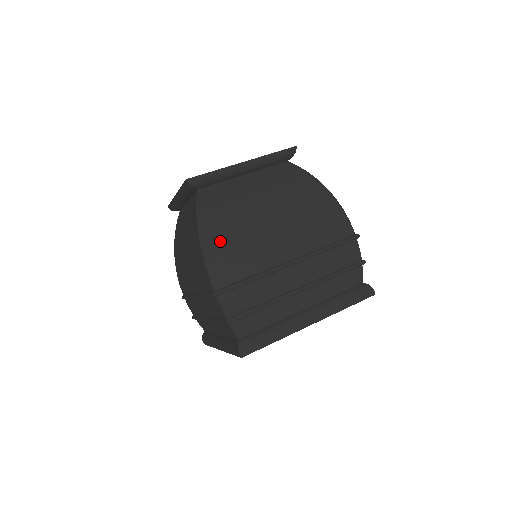
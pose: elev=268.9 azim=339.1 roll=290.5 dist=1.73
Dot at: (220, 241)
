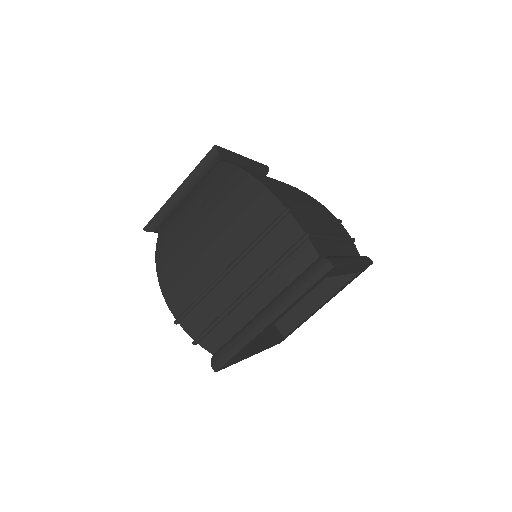
Dot at: (267, 182)
